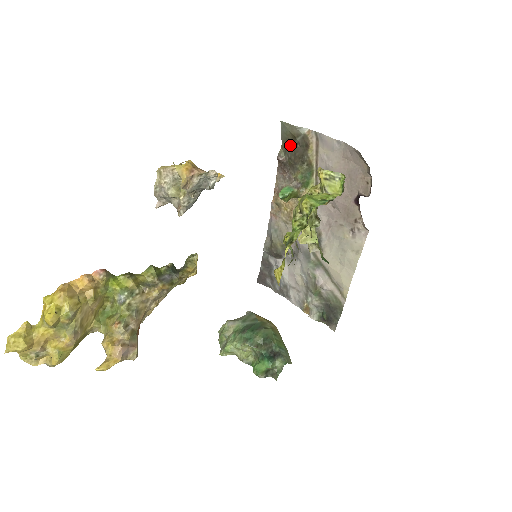
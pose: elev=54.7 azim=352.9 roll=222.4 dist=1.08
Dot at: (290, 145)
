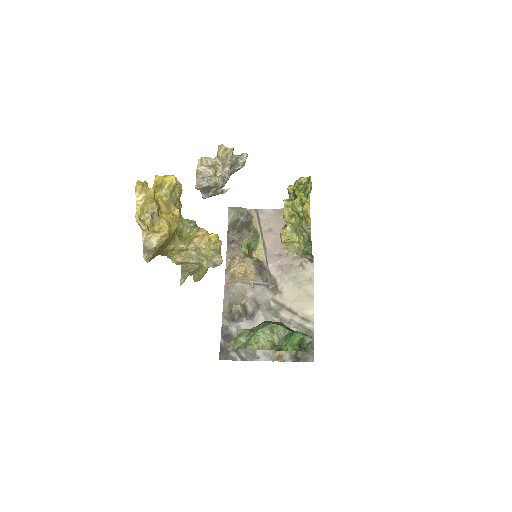
Dot at: (237, 223)
